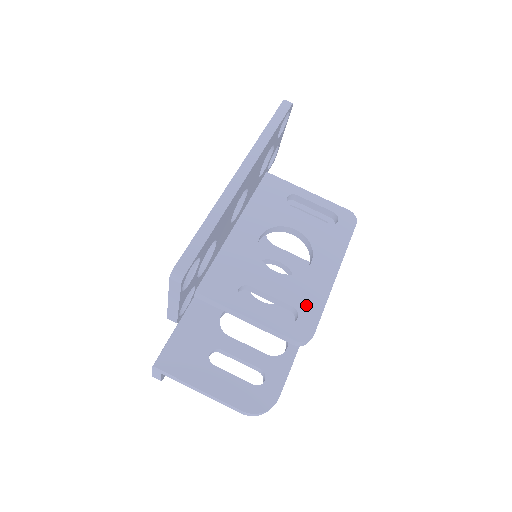
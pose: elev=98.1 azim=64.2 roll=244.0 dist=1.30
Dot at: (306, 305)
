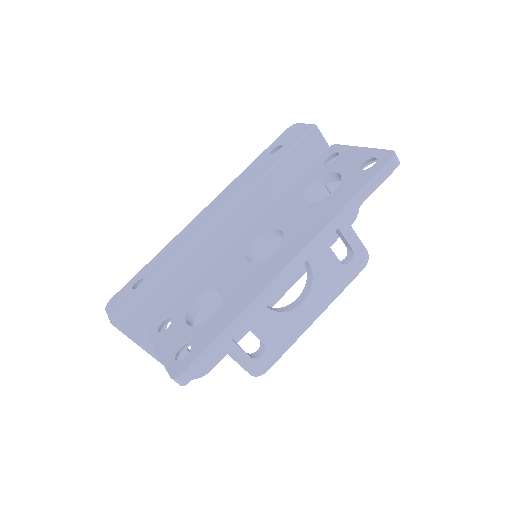
Dot at: (275, 344)
